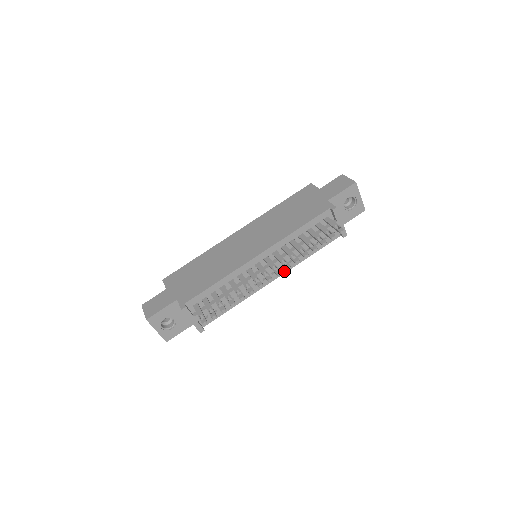
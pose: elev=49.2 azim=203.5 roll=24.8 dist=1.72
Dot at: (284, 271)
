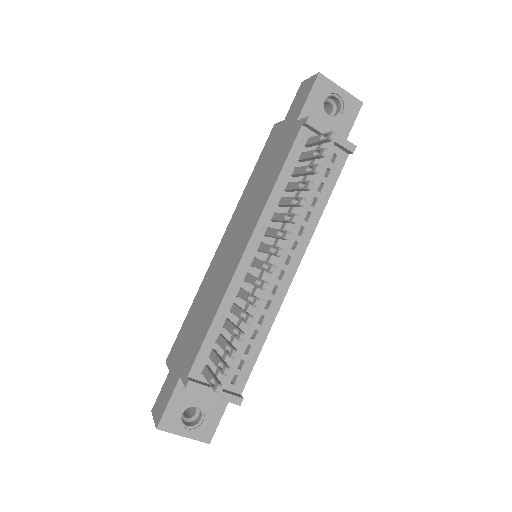
Dot at: (302, 250)
